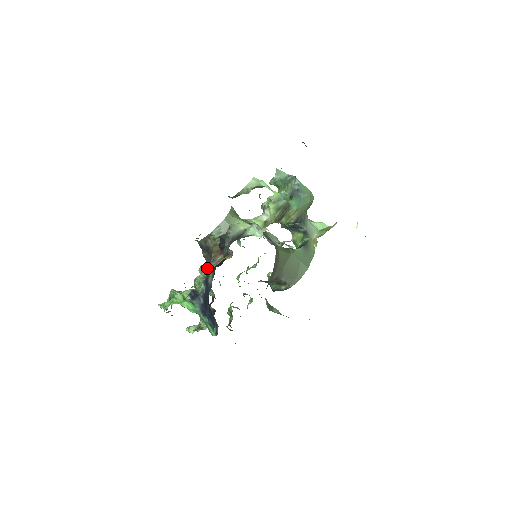
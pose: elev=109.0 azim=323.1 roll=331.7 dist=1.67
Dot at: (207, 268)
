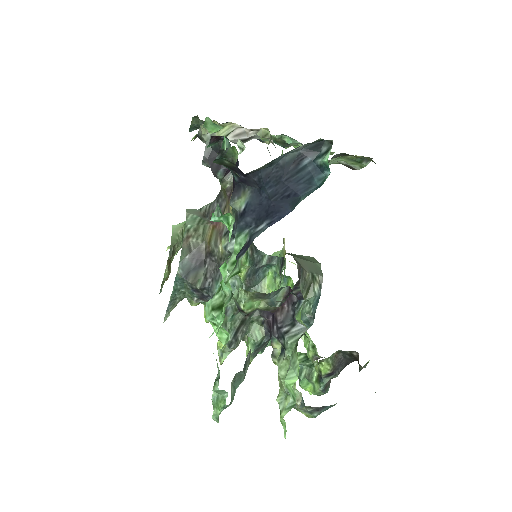
Dot at: (223, 244)
